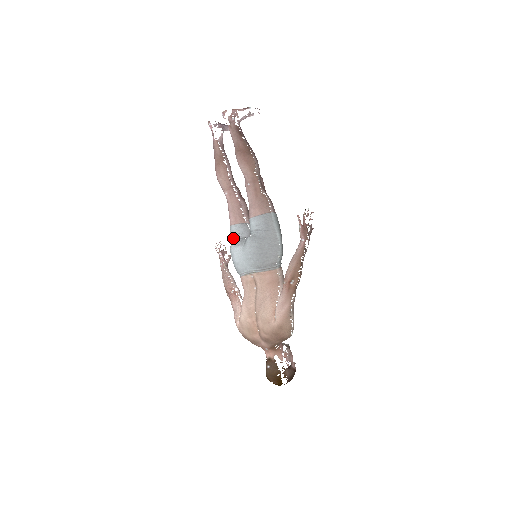
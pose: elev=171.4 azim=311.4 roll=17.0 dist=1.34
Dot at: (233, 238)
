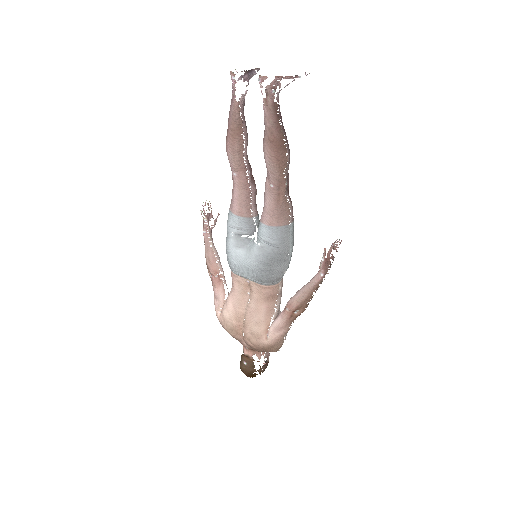
Dot at: (233, 230)
